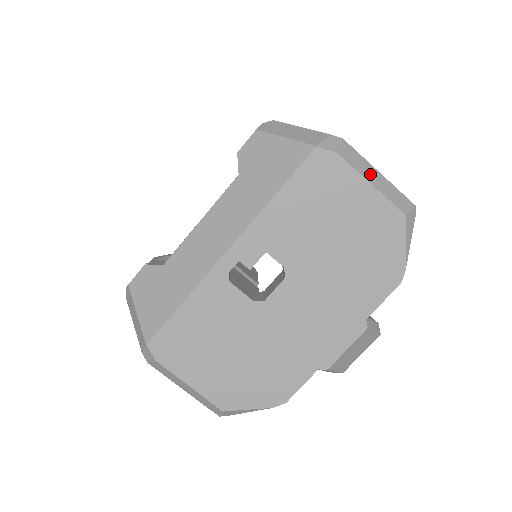
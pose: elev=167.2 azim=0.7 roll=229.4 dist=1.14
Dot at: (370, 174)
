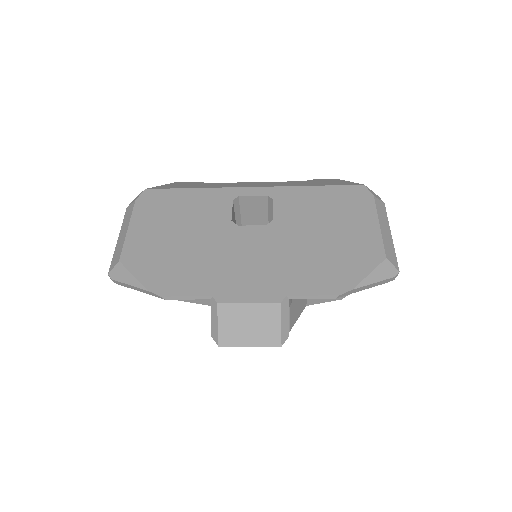
Dot at: (384, 225)
